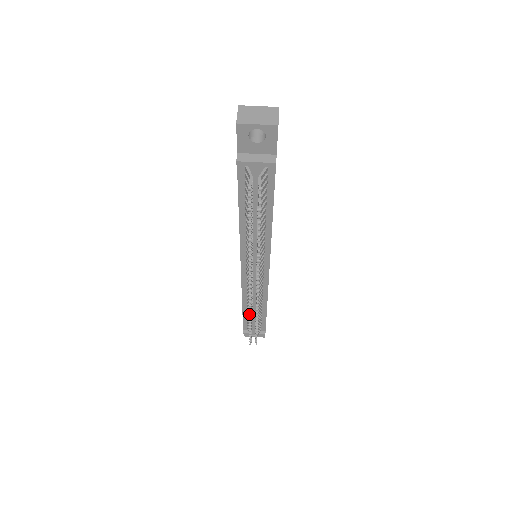
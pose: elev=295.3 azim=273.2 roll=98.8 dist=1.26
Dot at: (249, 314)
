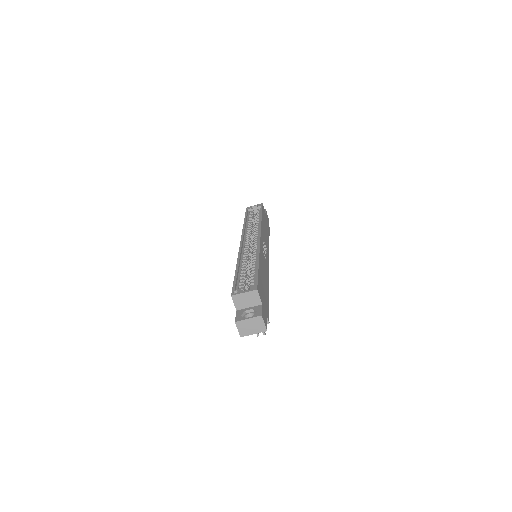
Dot at: occluded
